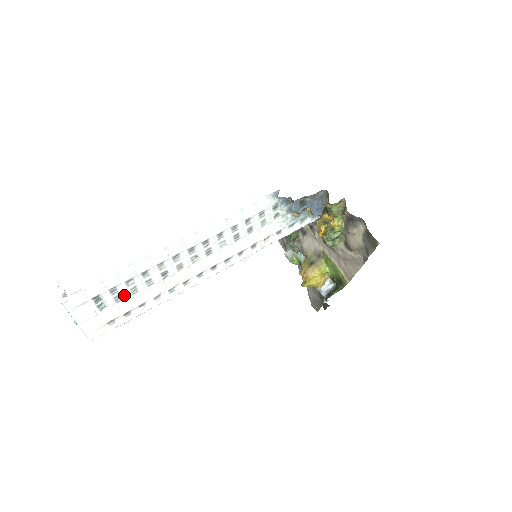
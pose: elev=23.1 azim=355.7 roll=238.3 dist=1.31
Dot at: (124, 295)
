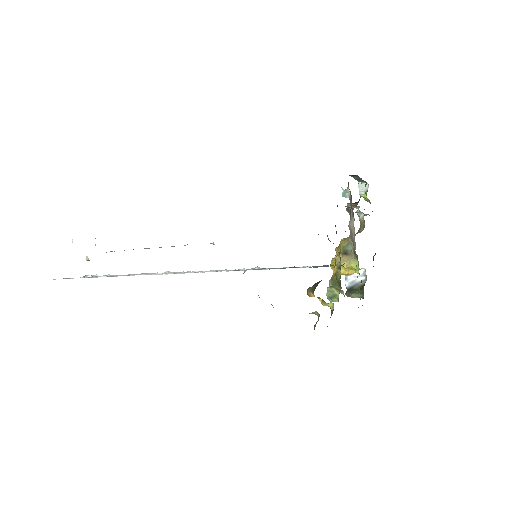
Dot at: occluded
